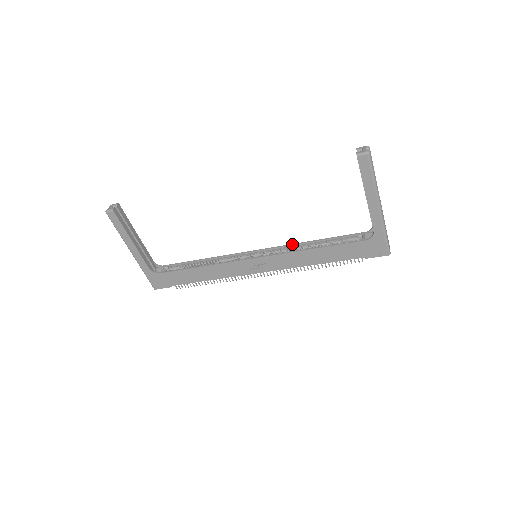
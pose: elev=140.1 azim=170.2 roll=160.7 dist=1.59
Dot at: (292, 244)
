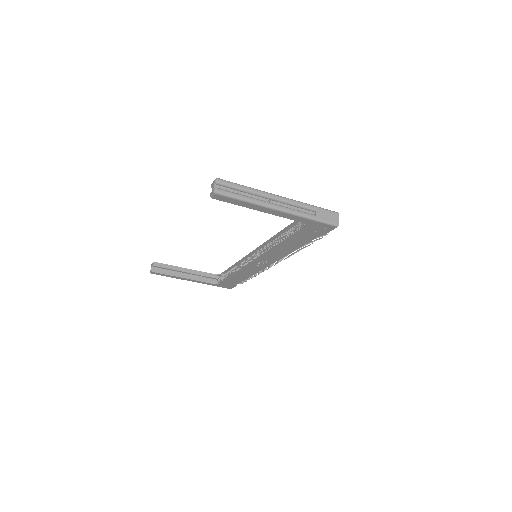
Dot at: (269, 239)
